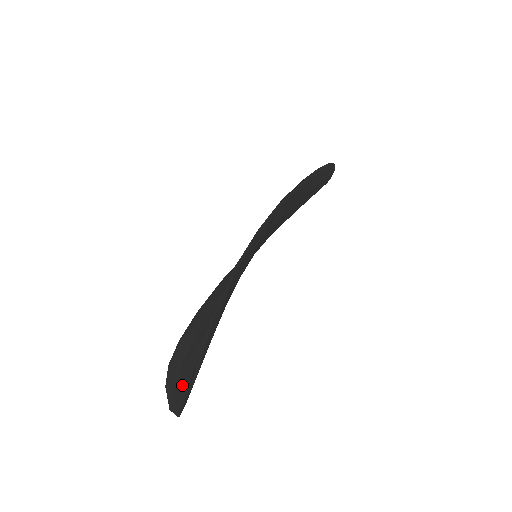
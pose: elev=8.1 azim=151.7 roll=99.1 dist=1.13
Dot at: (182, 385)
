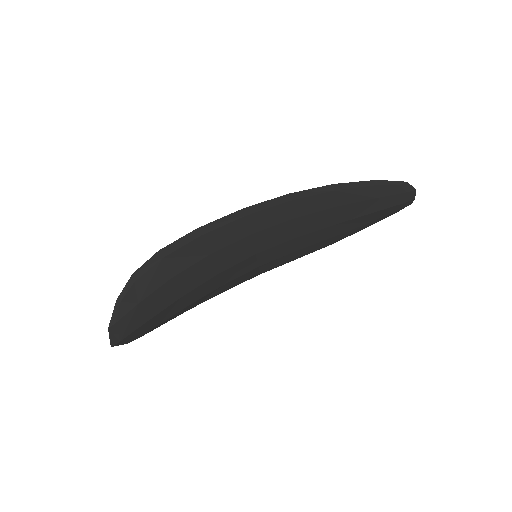
Dot at: occluded
